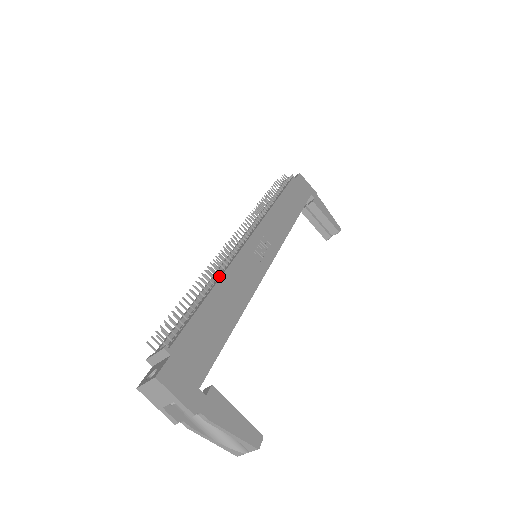
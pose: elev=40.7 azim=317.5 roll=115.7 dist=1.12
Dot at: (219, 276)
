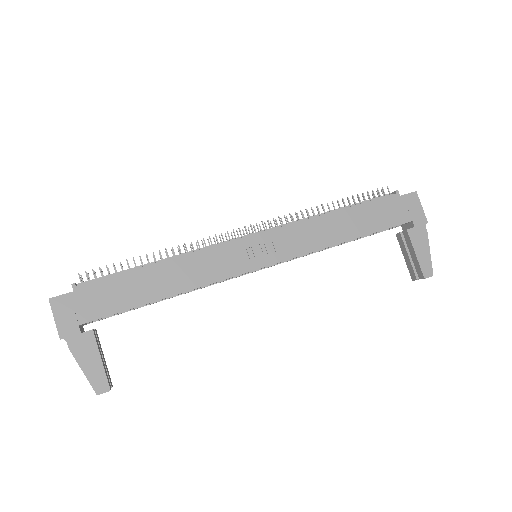
Dot at: (181, 256)
